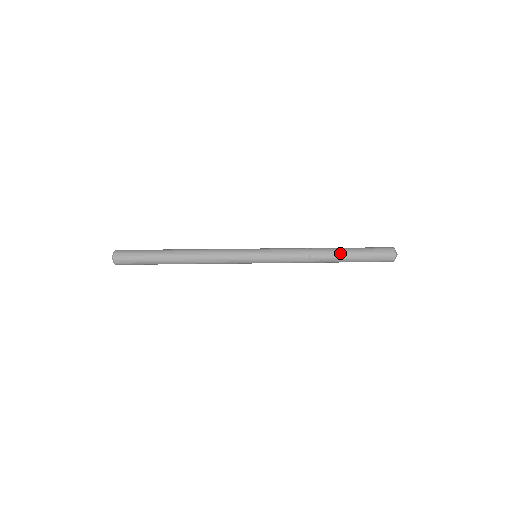
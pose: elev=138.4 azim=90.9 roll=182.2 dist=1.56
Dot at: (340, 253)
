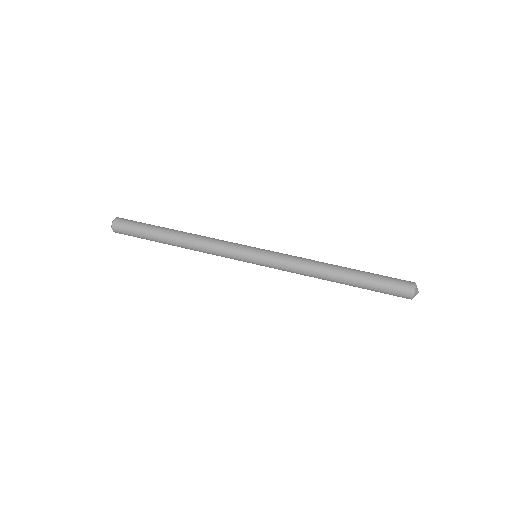
Dot at: (349, 274)
